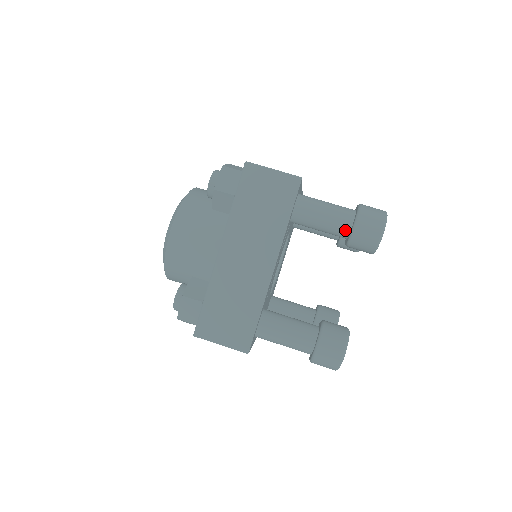
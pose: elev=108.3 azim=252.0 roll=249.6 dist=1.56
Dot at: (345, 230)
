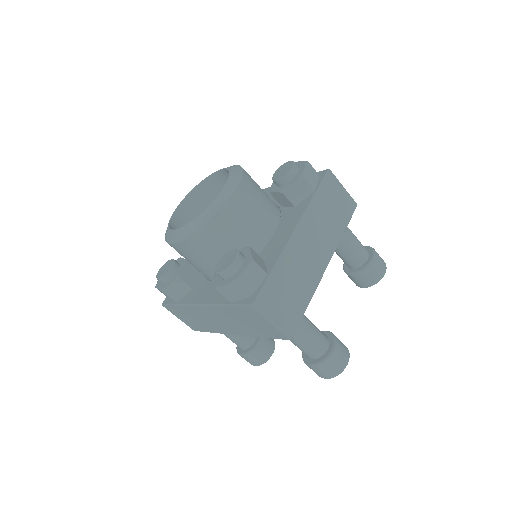
Dot at: (305, 354)
